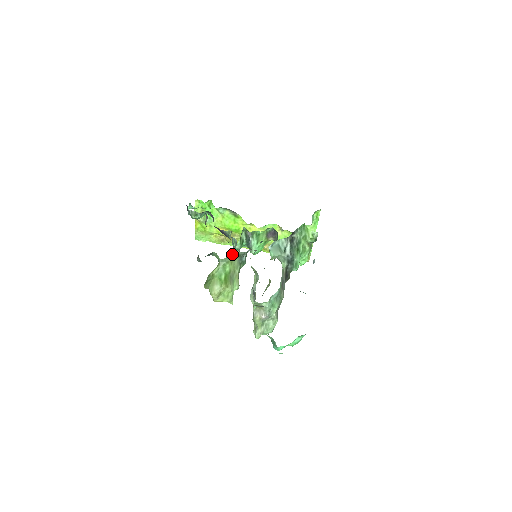
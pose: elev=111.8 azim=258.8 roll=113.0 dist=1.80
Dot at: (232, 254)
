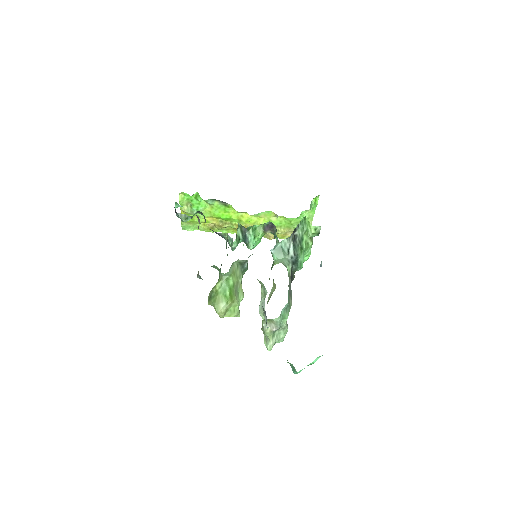
Dot at: (234, 264)
